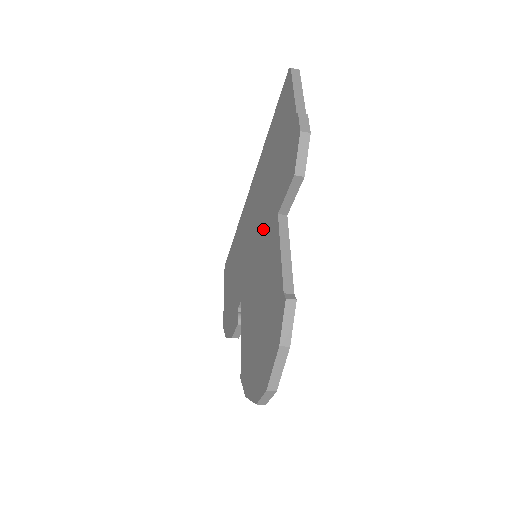
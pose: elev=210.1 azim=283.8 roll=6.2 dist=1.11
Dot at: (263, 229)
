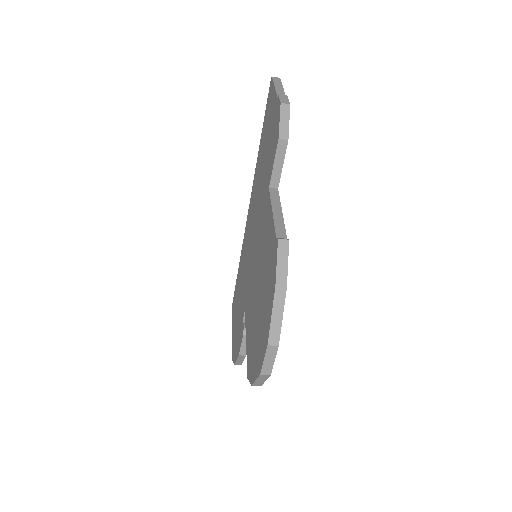
Dot at: (259, 219)
